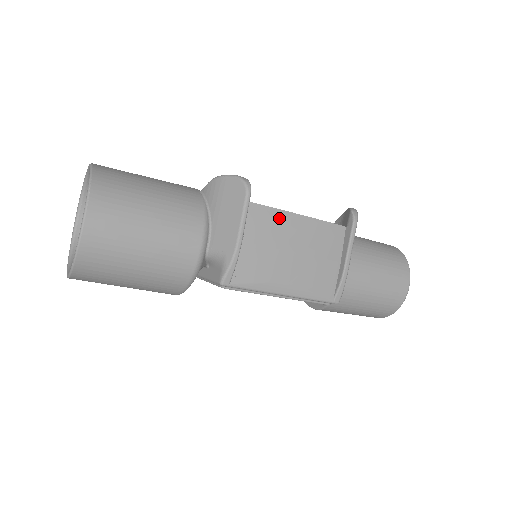
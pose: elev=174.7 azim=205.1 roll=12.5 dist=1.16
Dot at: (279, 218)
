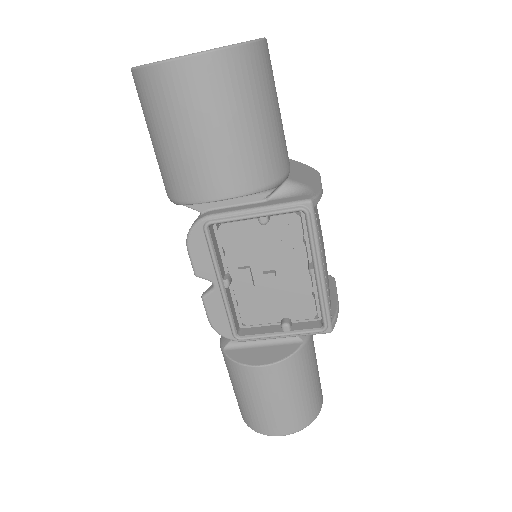
Dot at: occluded
